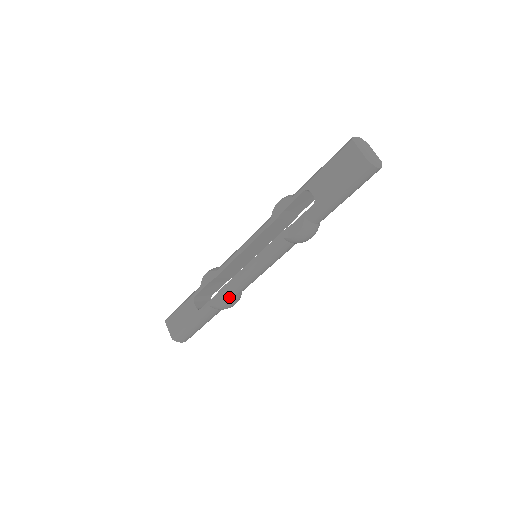
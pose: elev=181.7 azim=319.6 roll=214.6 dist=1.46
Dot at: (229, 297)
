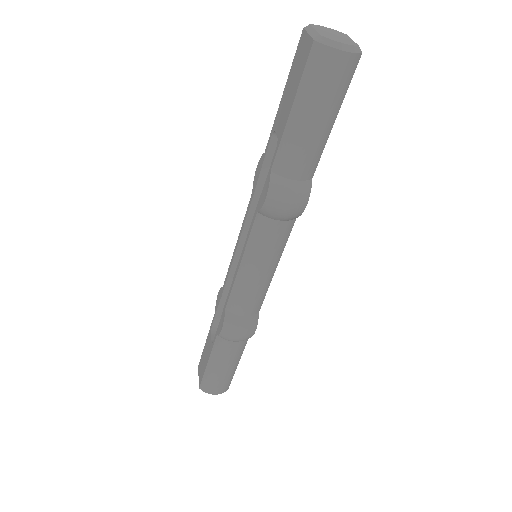
Dot at: (232, 319)
